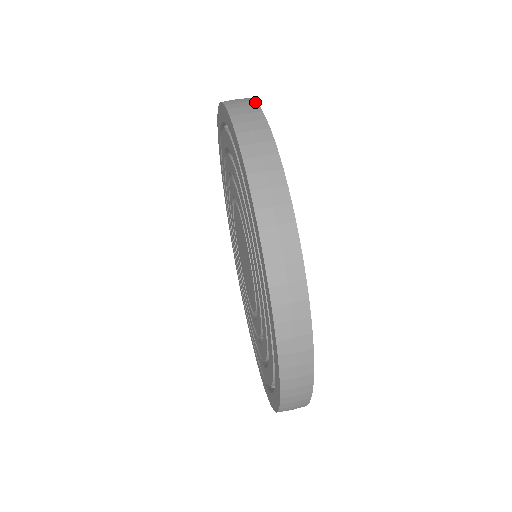
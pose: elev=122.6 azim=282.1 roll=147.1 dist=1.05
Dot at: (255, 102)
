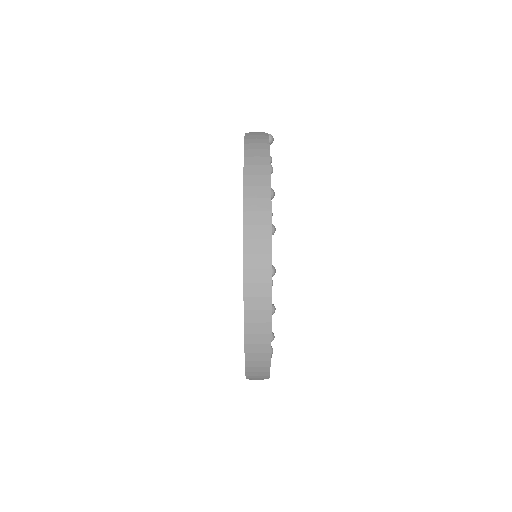
Dot at: (269, 159)
